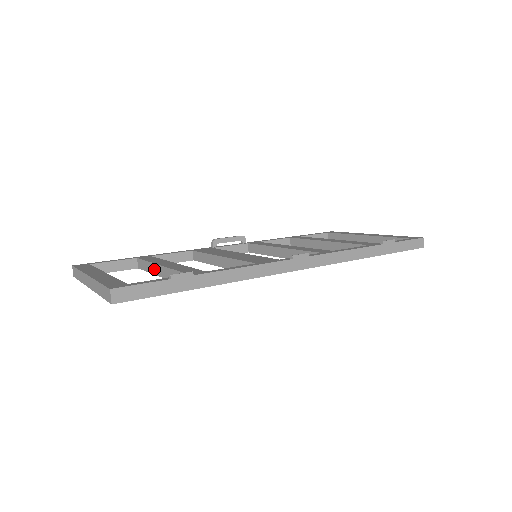
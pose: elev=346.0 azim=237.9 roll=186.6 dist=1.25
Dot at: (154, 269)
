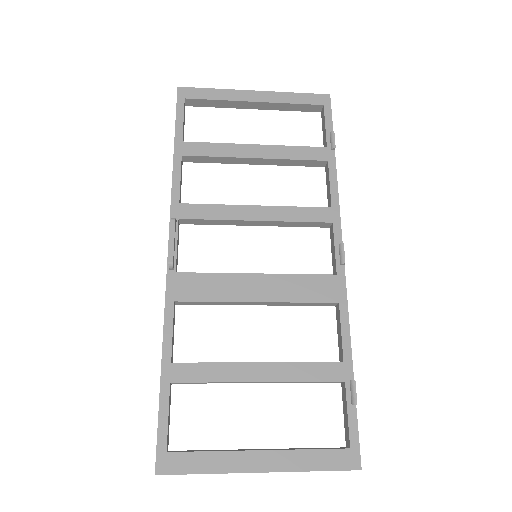
Dot at: occluded
